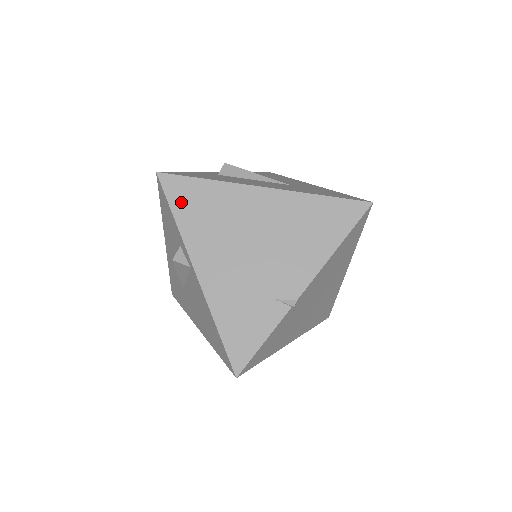
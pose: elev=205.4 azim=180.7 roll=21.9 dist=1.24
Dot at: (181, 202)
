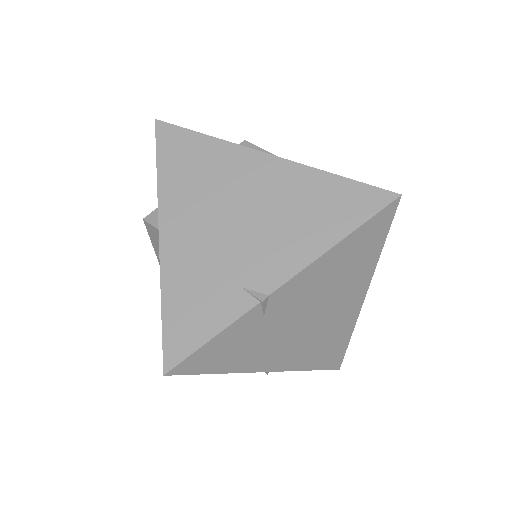
Dot at: (170, 154)
